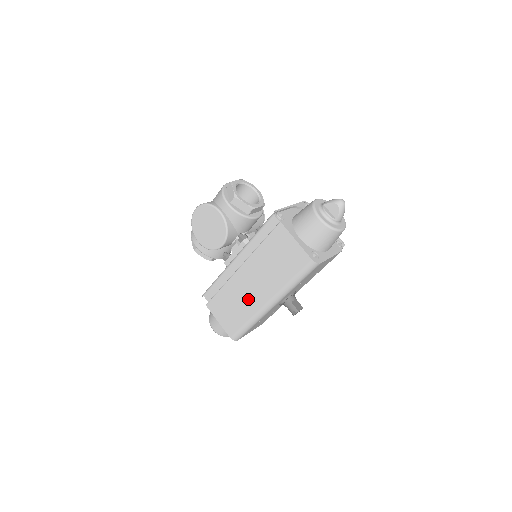
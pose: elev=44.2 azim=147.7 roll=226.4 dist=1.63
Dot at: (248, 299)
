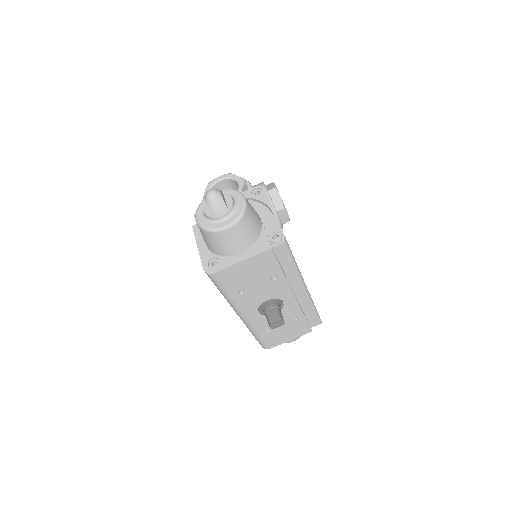
Dot at: occluded
